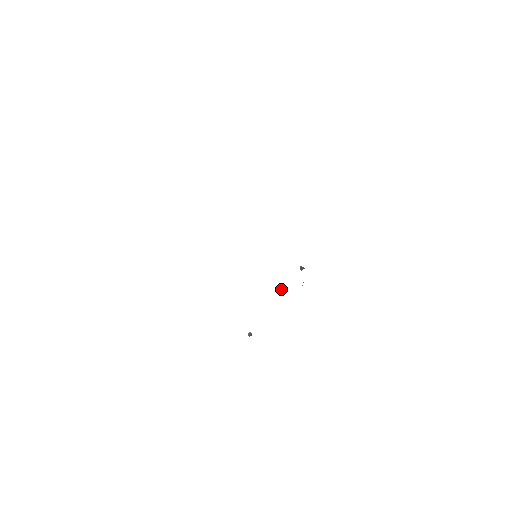
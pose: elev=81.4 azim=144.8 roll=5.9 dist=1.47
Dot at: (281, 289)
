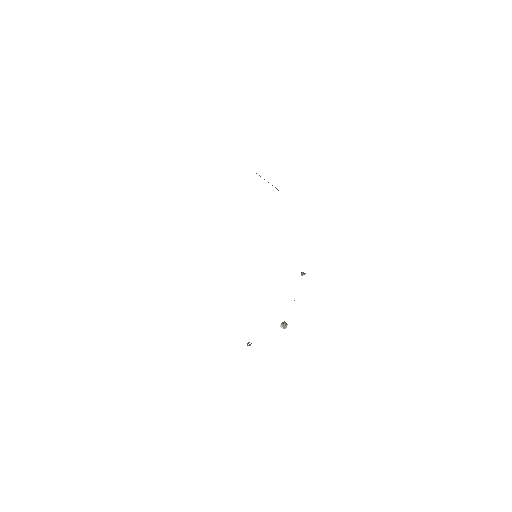
Dot at: (284, 321)
